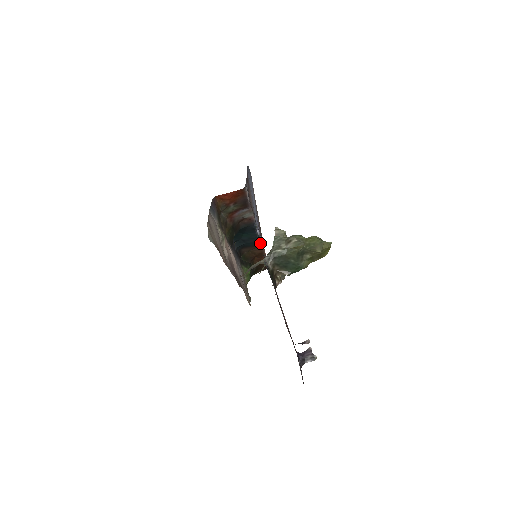
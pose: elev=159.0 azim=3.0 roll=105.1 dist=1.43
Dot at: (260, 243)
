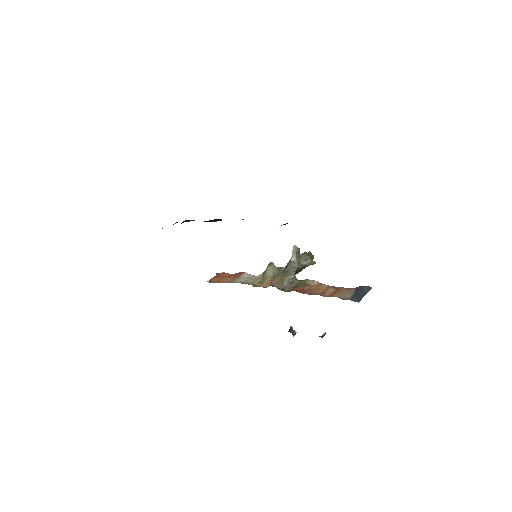
Dot at: occluded
